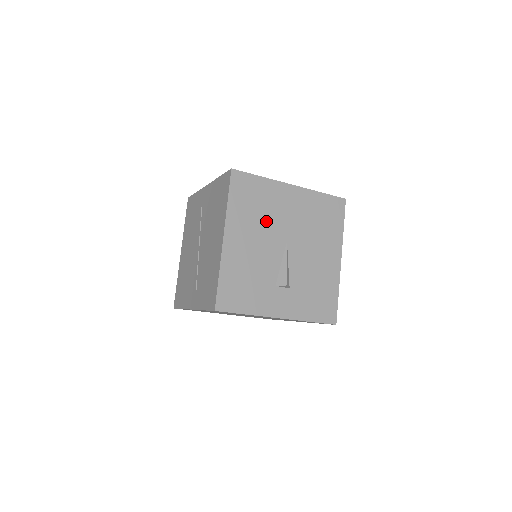
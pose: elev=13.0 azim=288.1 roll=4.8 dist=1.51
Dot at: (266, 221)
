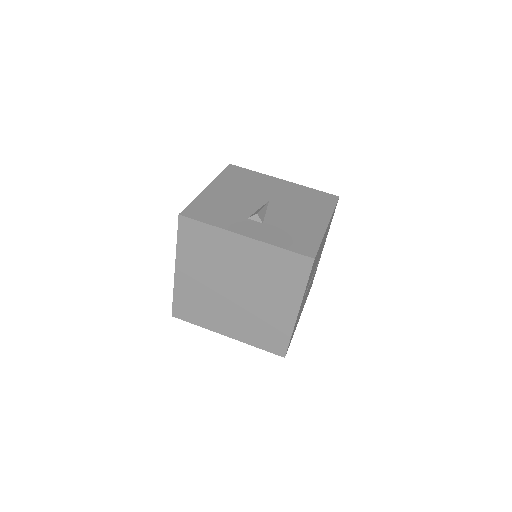
Dot at: (251, 188)
